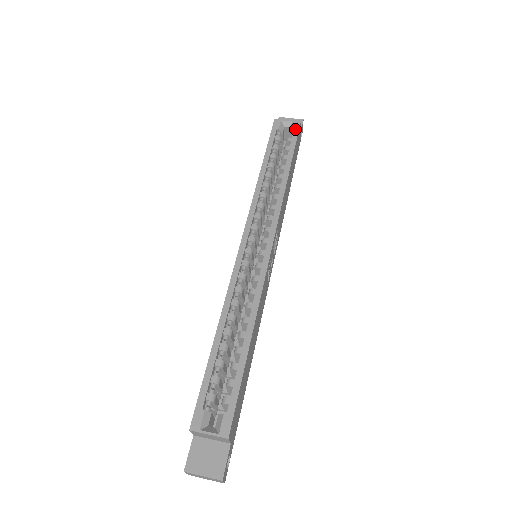
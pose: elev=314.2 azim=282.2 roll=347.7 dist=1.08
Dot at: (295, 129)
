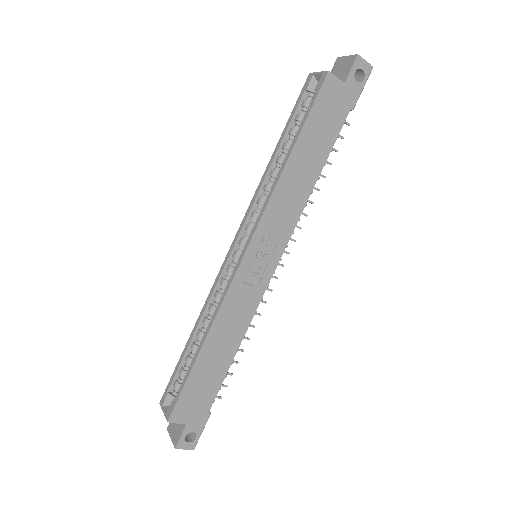
Dot at: (318, 86)
